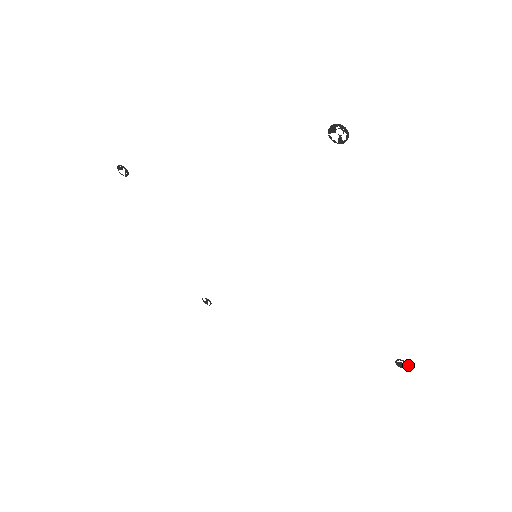
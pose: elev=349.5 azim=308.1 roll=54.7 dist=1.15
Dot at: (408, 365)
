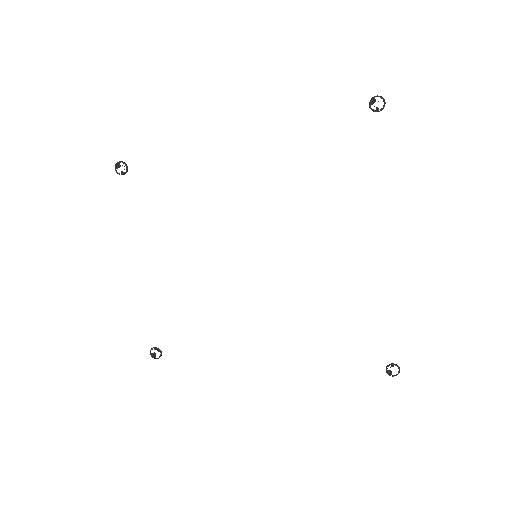
Dot at: (399, 368)
